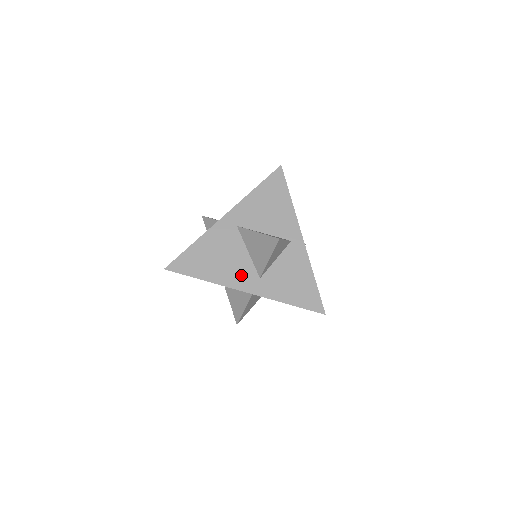
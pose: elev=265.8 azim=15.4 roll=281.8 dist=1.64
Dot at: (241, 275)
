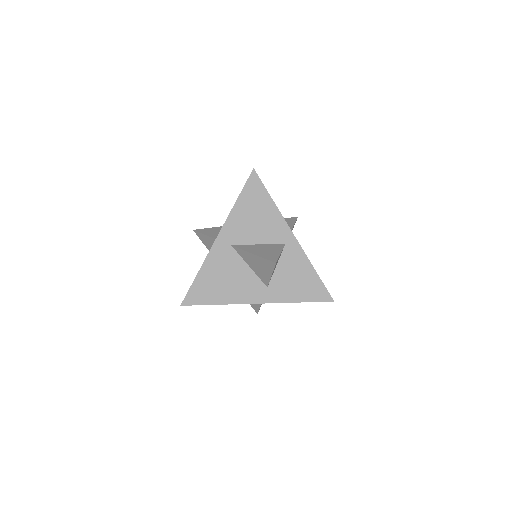
Dot at: (250, 290)
